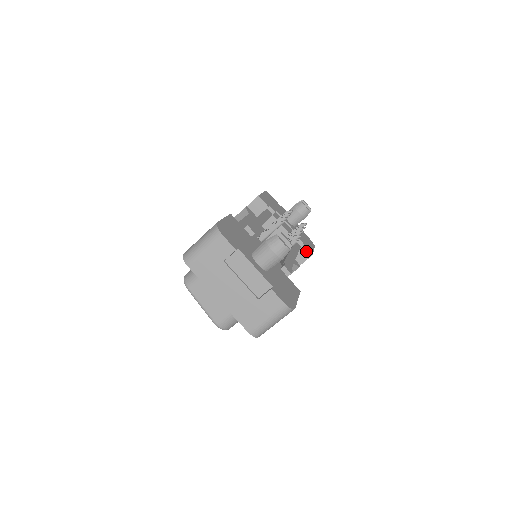
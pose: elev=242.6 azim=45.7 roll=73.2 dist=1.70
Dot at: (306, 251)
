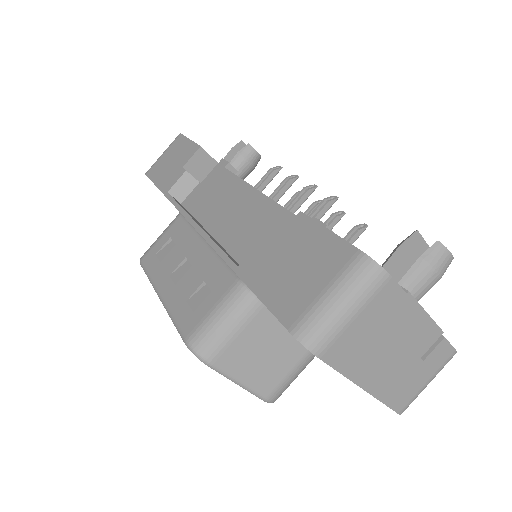
Dot at: occluded
